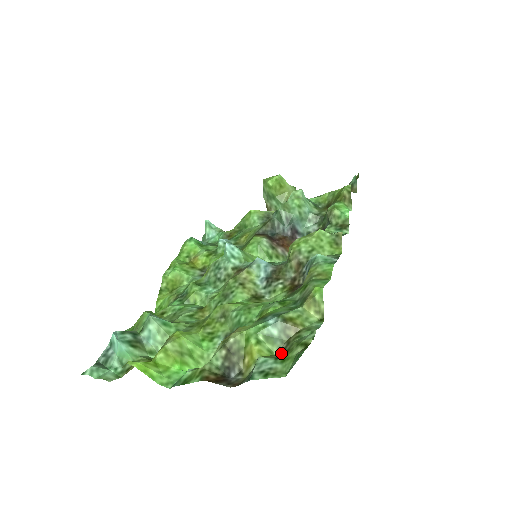
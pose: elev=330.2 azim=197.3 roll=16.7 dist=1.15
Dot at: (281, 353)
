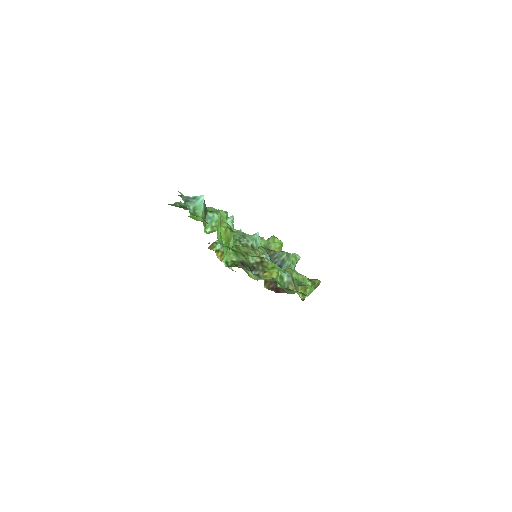
Dot at: occluded
